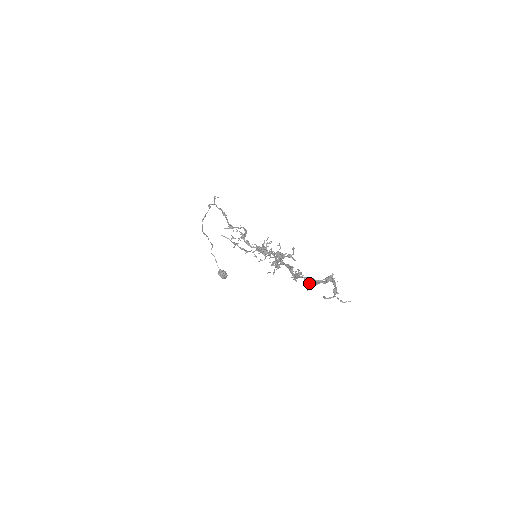
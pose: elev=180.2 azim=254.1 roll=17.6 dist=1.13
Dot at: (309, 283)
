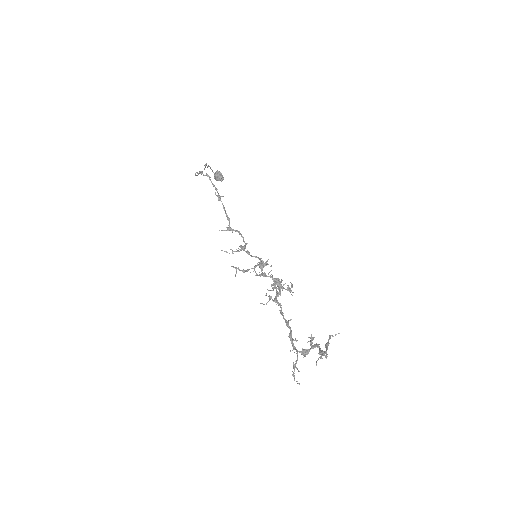
Dot at: (305, 354)
